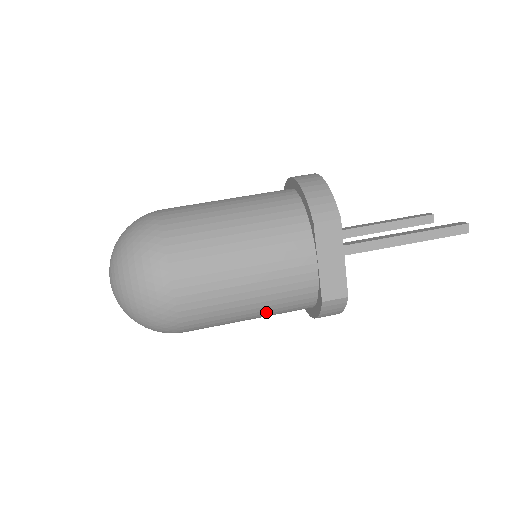
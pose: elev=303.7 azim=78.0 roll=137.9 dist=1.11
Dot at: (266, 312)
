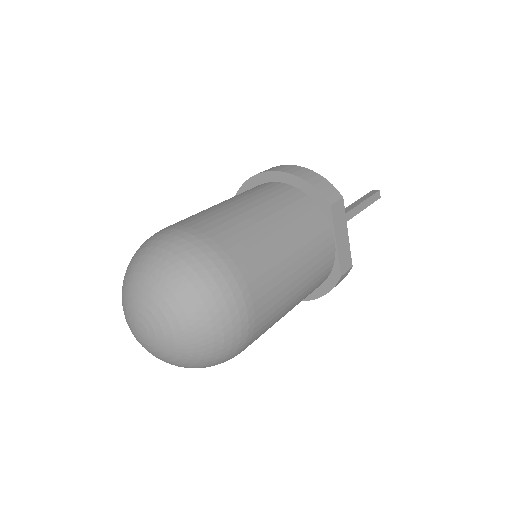
Dot at: (297, 304)
